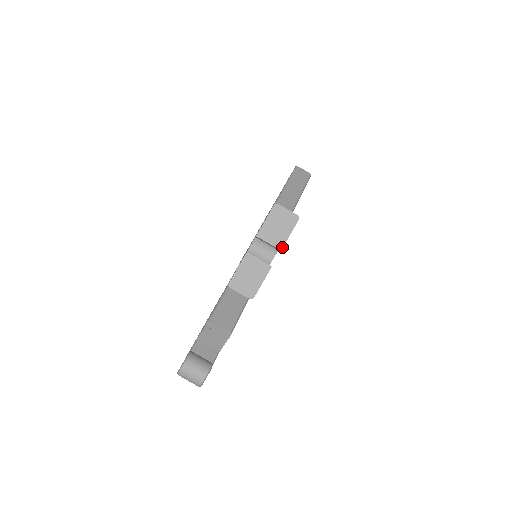
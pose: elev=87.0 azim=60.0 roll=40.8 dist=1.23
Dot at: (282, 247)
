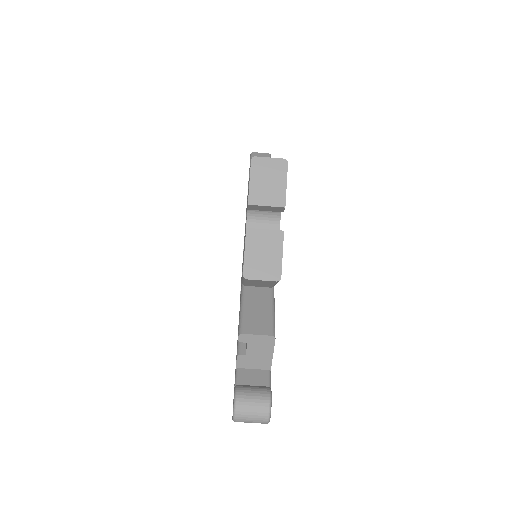
Dot at: (284, 203)
